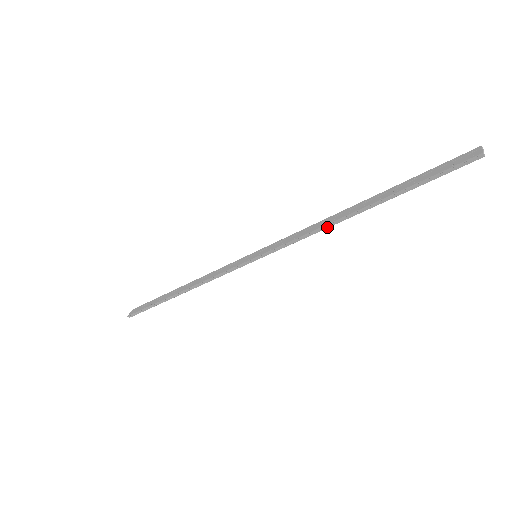
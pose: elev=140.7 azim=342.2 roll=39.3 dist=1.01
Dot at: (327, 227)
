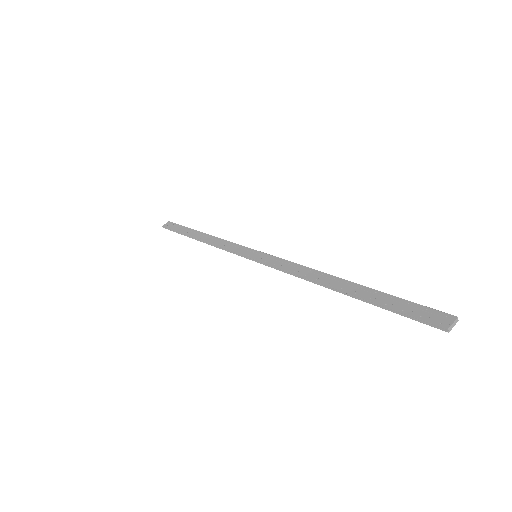
Dot at: (309, 281)
